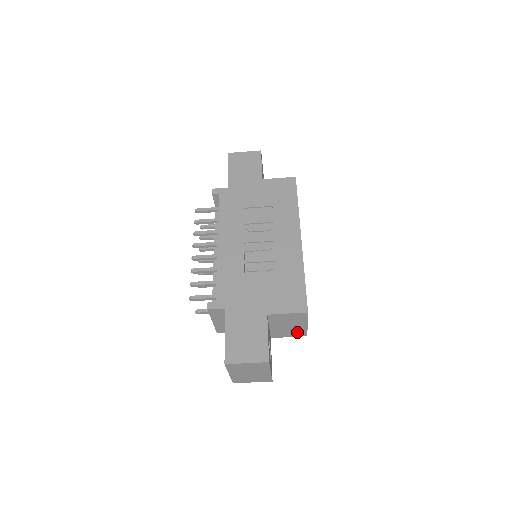
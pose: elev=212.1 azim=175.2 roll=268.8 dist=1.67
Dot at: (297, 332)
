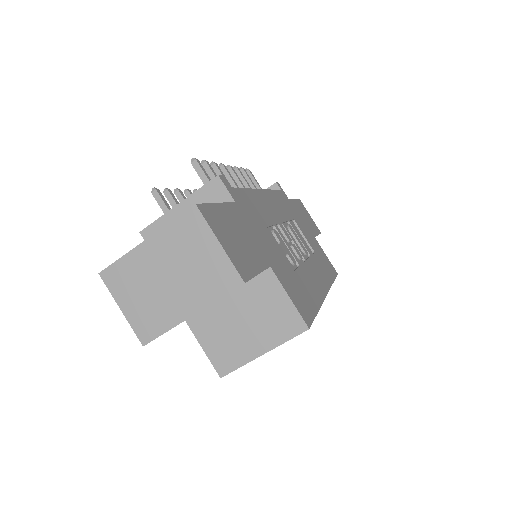
Dot at: (228, 352)
